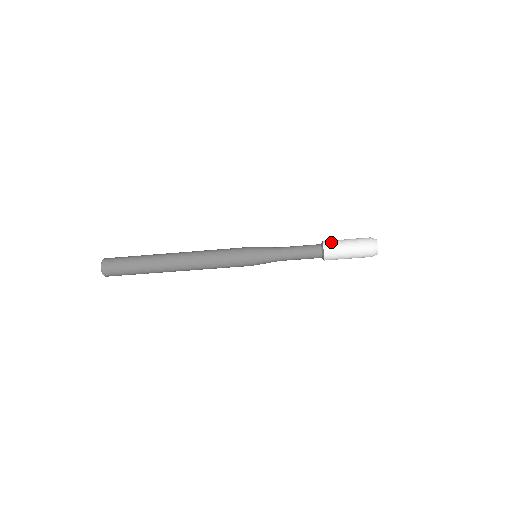
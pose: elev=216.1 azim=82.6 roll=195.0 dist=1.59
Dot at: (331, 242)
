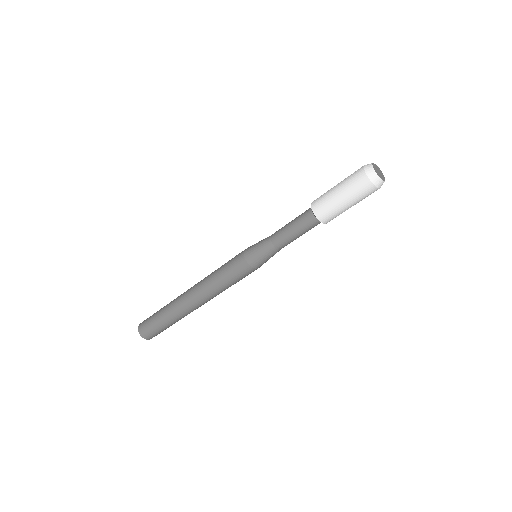
Dot at: (319, 198)
